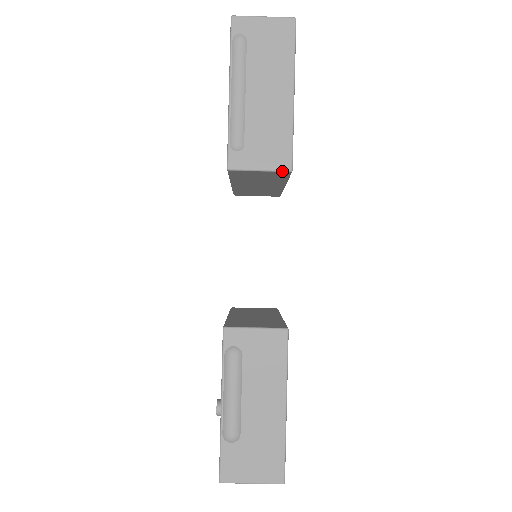
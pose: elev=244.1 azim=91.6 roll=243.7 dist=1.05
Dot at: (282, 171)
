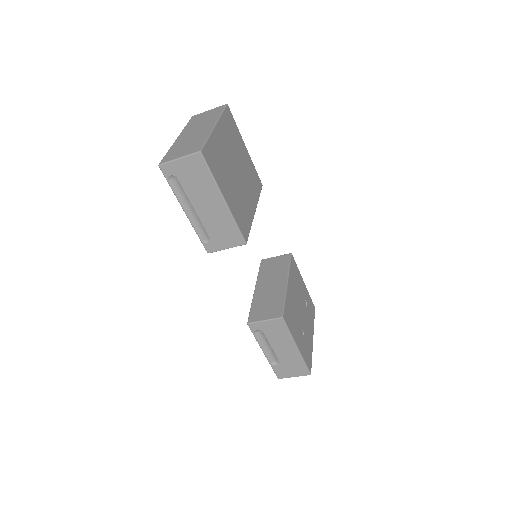
Dot at: occluded
